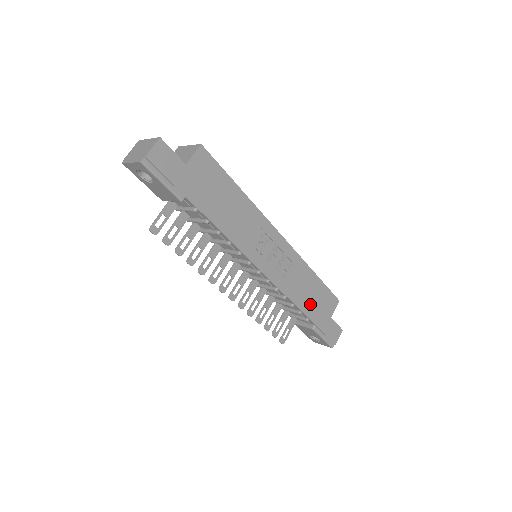
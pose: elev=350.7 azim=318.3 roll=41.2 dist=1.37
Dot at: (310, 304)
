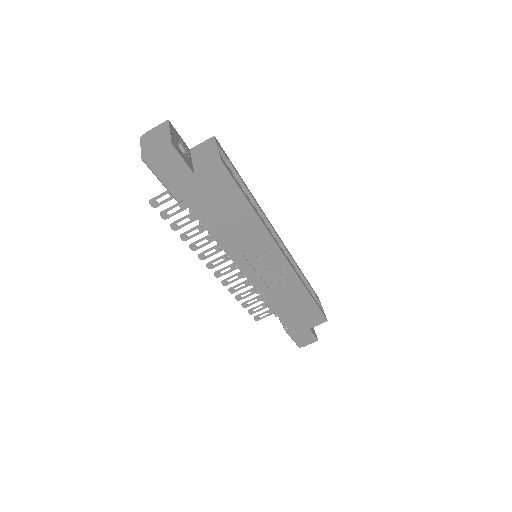
Dot at: (291, 313)
